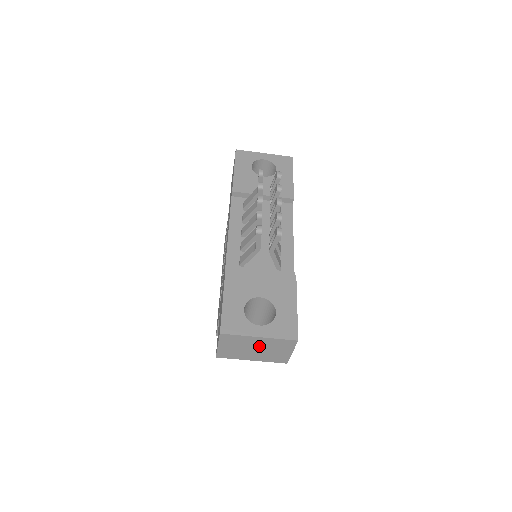
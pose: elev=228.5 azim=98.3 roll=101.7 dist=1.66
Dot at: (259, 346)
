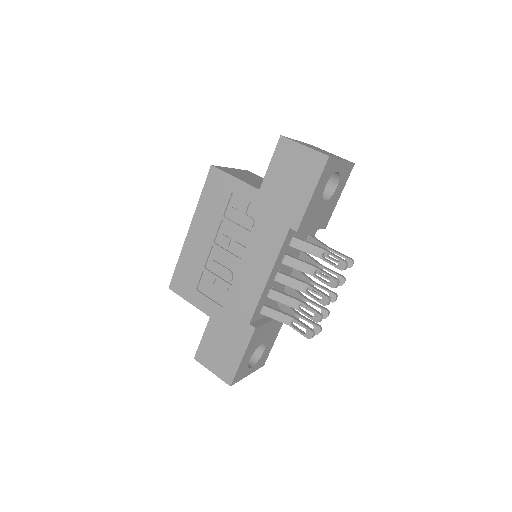
Dot at: occluded
